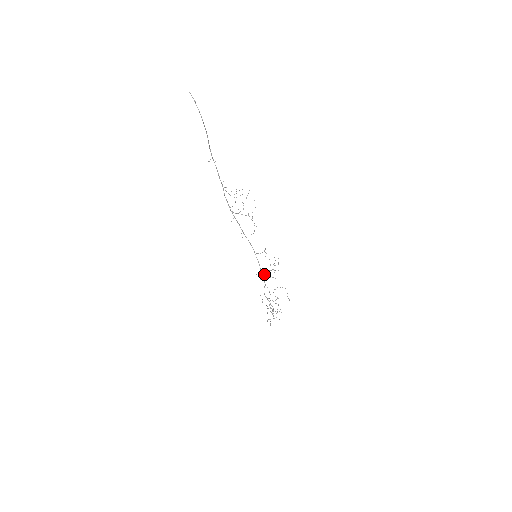
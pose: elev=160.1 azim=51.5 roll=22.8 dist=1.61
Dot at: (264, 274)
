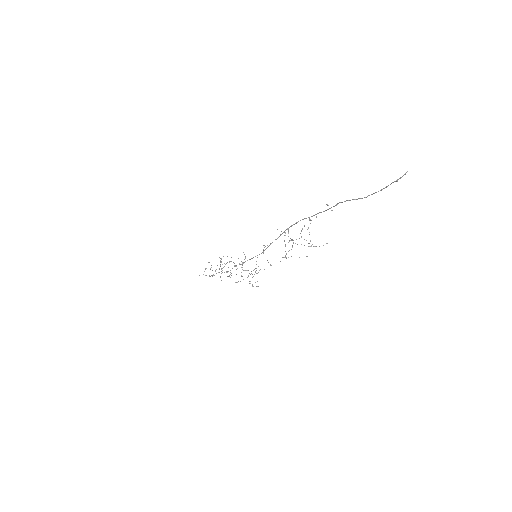
Dot at: occluded
